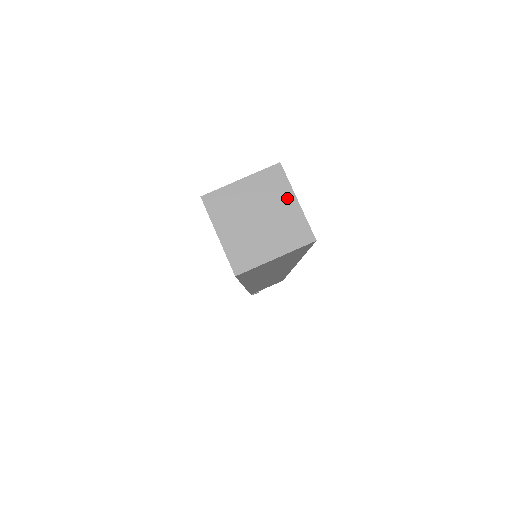
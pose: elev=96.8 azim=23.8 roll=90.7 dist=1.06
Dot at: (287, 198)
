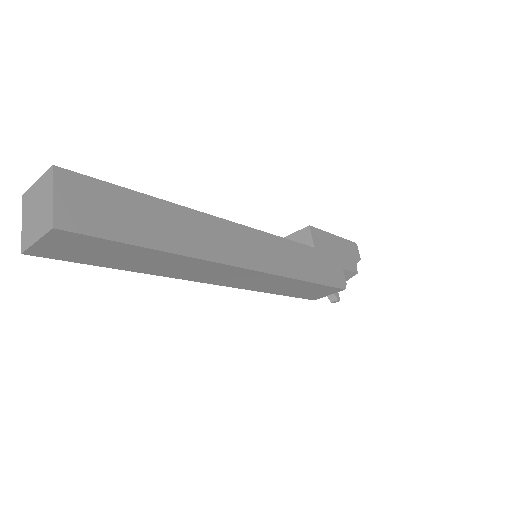
Dot at: (49, 194)
